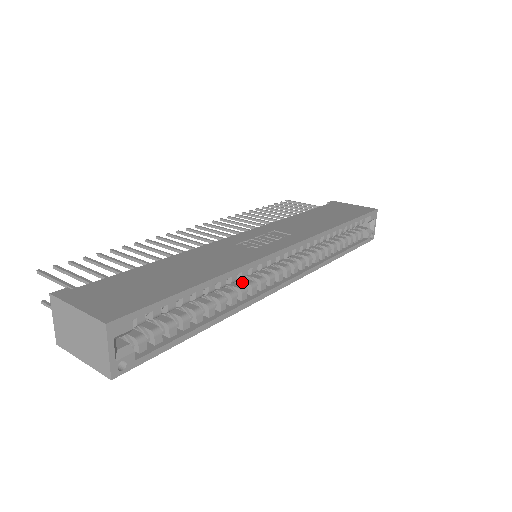
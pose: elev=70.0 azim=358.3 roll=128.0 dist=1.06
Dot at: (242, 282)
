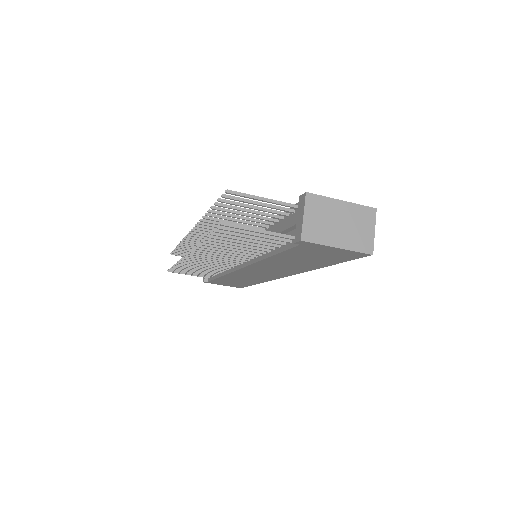
Dot at: occluded
